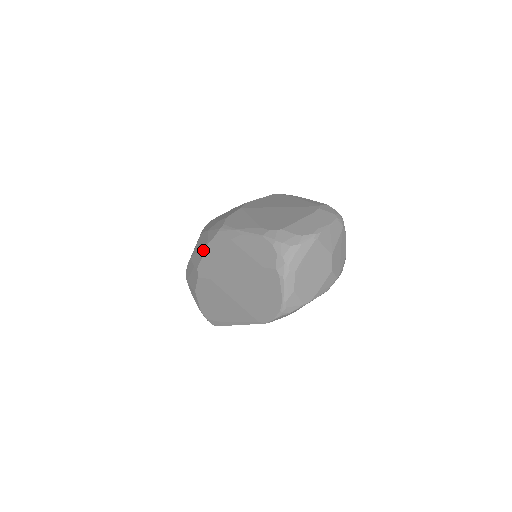
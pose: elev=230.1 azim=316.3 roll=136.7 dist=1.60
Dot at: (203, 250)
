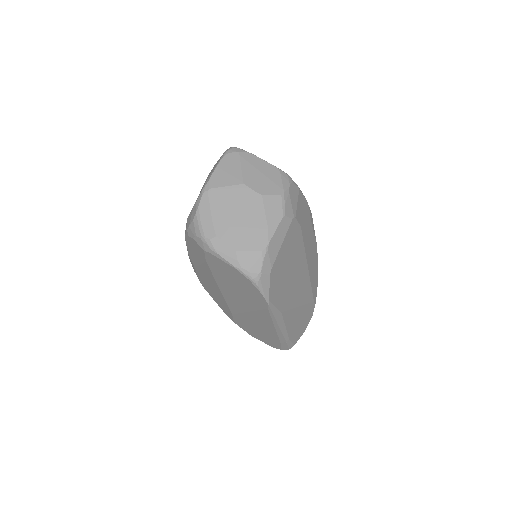
Dot at: occluded
